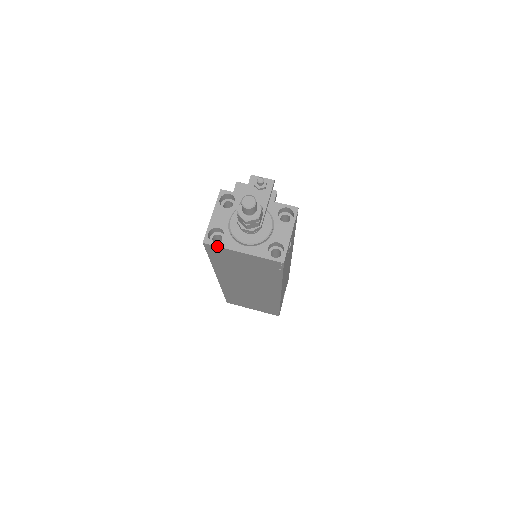
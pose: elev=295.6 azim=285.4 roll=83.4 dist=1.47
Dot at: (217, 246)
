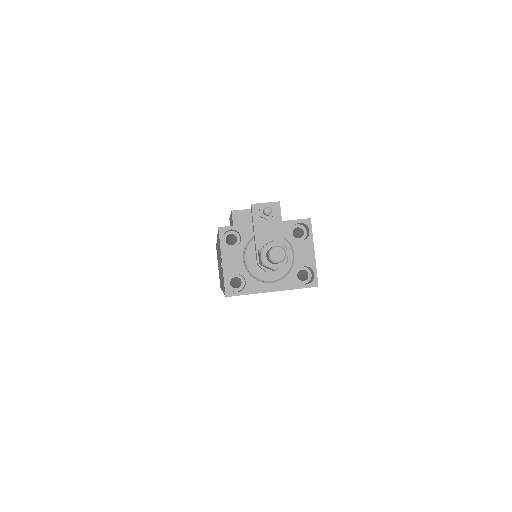
Dot at: occluded
